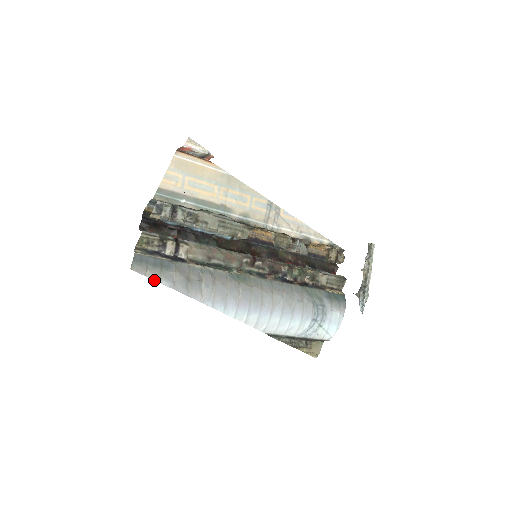
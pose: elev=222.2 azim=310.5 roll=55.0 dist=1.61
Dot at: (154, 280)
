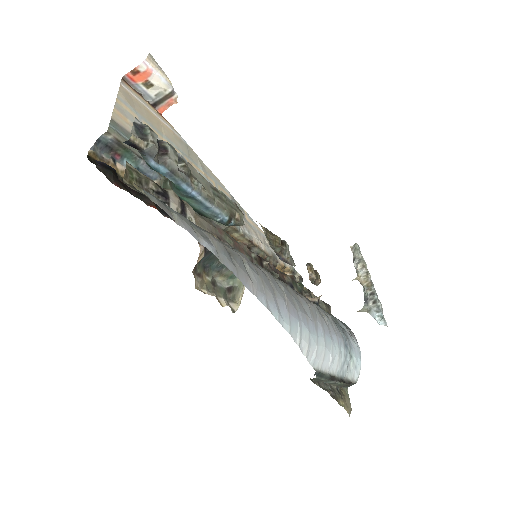
Dot at: occluded
